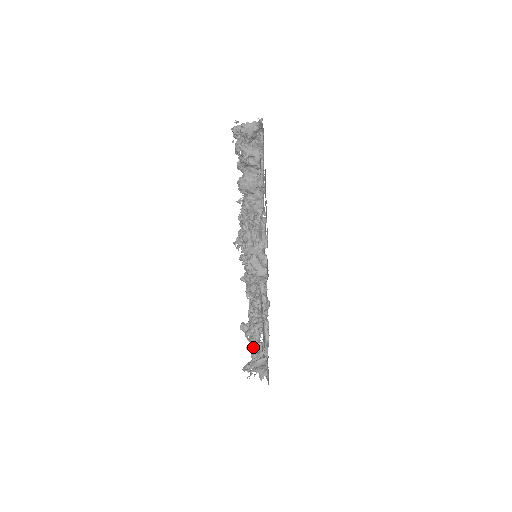
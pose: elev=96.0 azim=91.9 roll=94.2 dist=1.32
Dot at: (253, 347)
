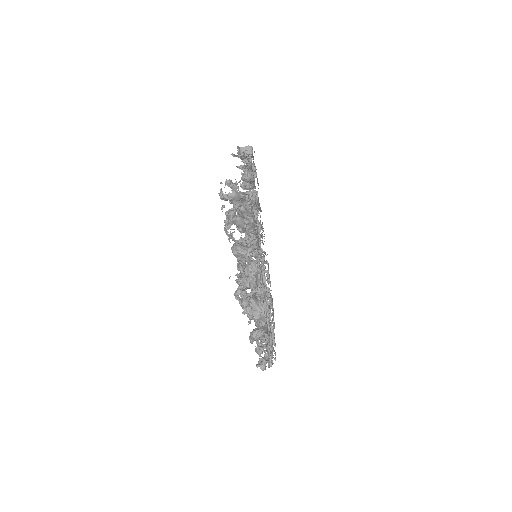
Dot at: occluded
